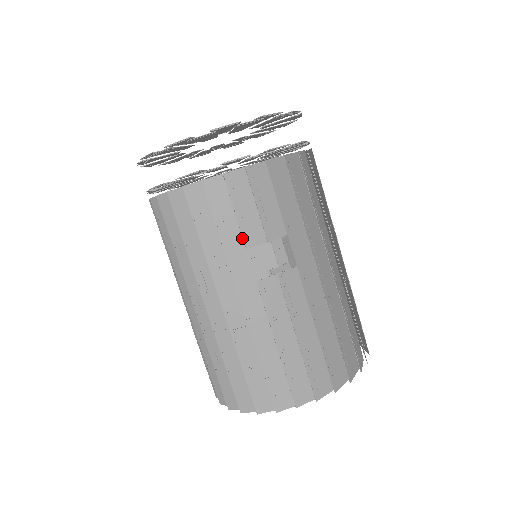
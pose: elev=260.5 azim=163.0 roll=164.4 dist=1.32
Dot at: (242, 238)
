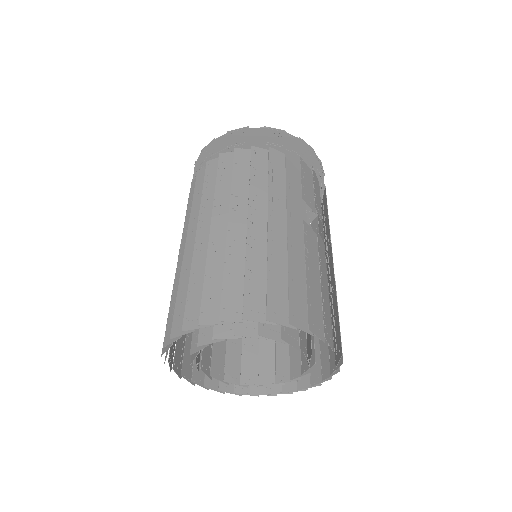
Dot at: (298, 194)
